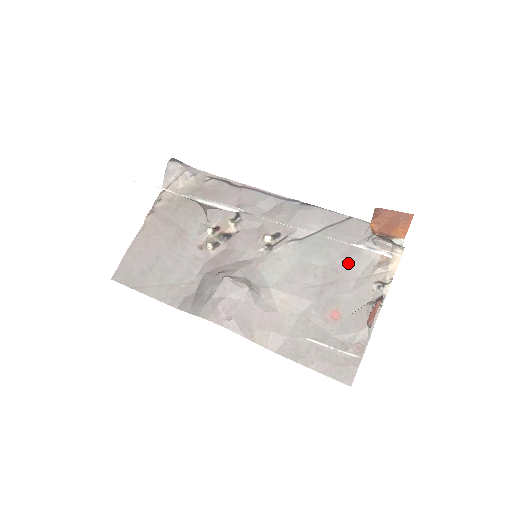
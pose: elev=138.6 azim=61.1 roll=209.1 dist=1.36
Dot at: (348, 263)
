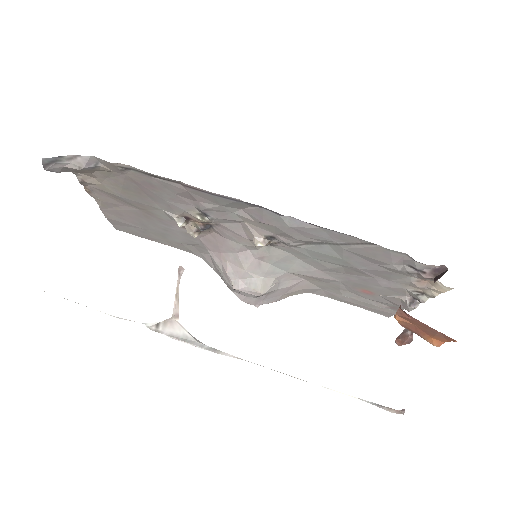
Dot at: (376, 273)
